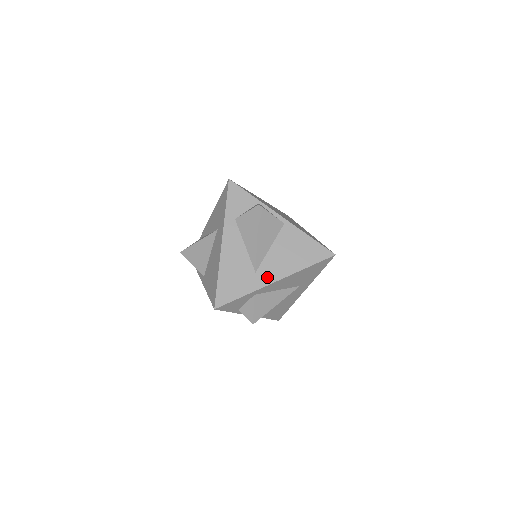
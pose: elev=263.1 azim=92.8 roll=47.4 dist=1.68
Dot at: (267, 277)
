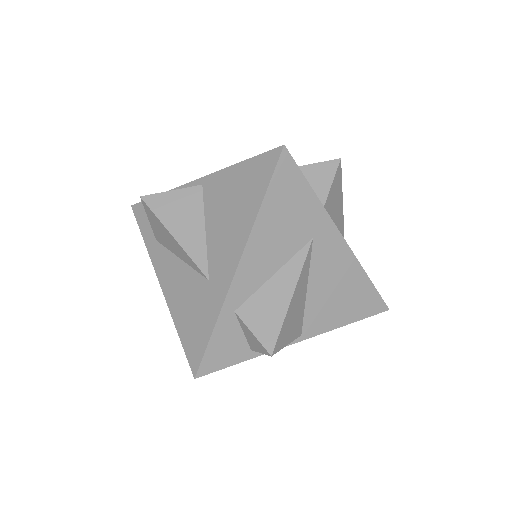
Dot at: (224, 272)
